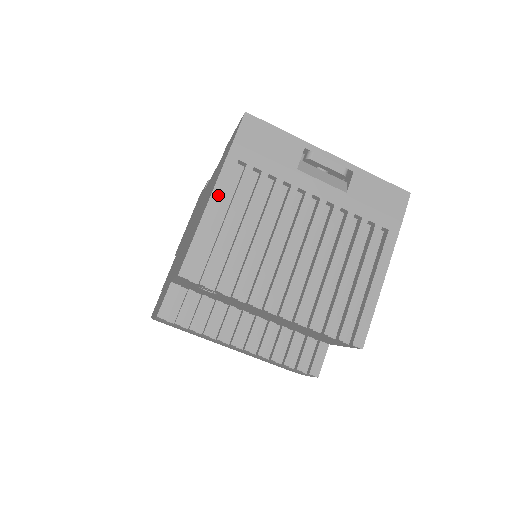
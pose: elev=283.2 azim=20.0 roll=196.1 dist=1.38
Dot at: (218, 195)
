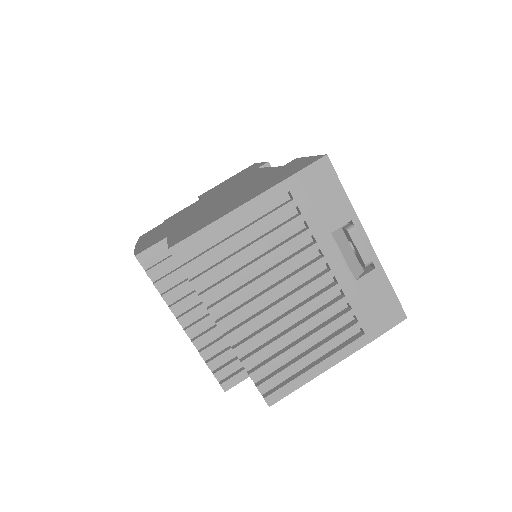
Dot at: (250, 208)
